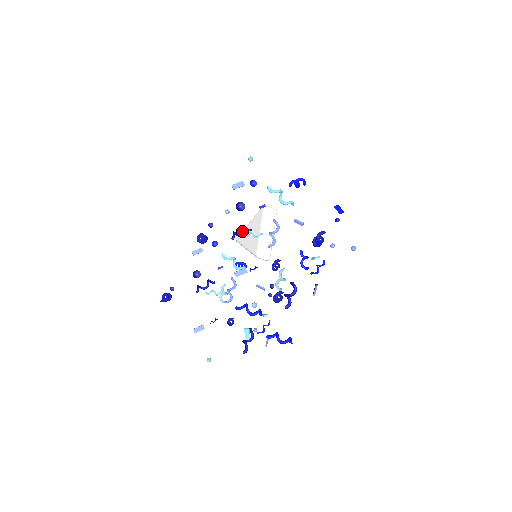
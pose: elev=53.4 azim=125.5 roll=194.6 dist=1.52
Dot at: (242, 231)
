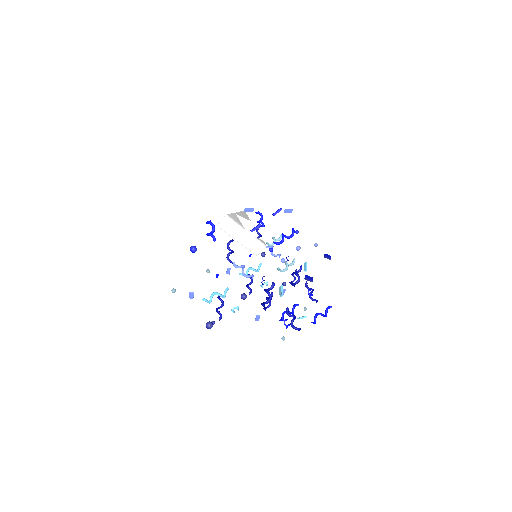
Dot at: occluded
